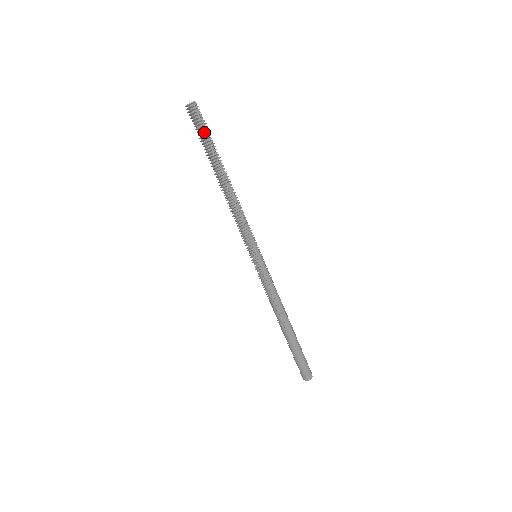
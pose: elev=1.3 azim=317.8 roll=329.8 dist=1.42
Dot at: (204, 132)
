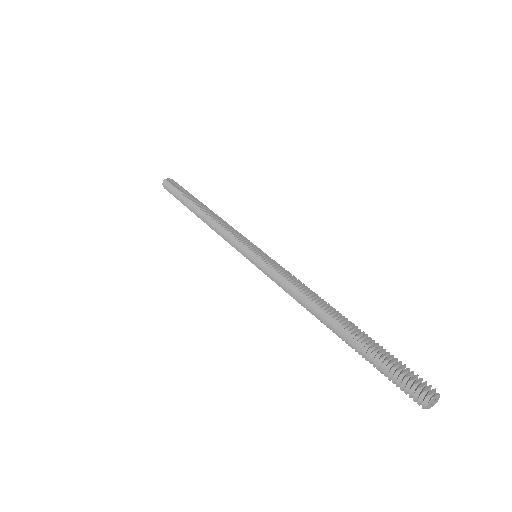
Dot at: (177, 189)
